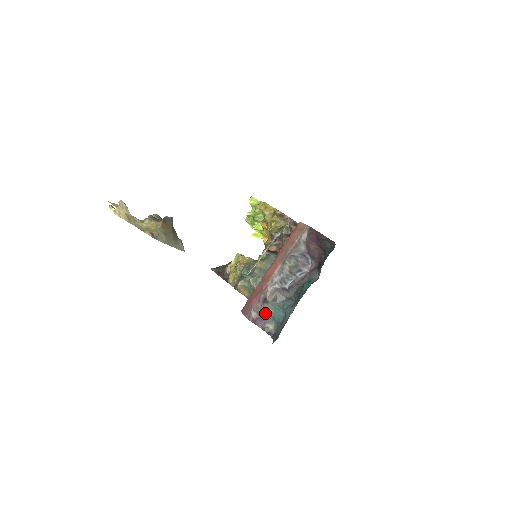
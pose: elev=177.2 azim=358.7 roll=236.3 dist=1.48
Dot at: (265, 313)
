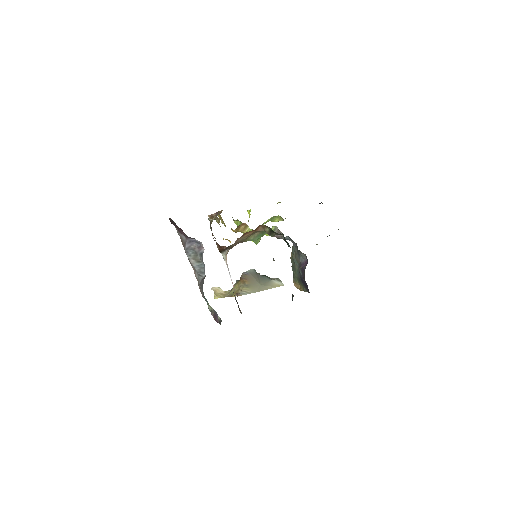
Dot at: (211, 308)
